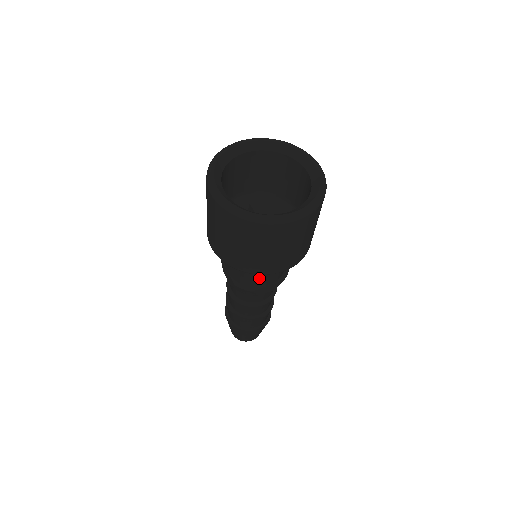
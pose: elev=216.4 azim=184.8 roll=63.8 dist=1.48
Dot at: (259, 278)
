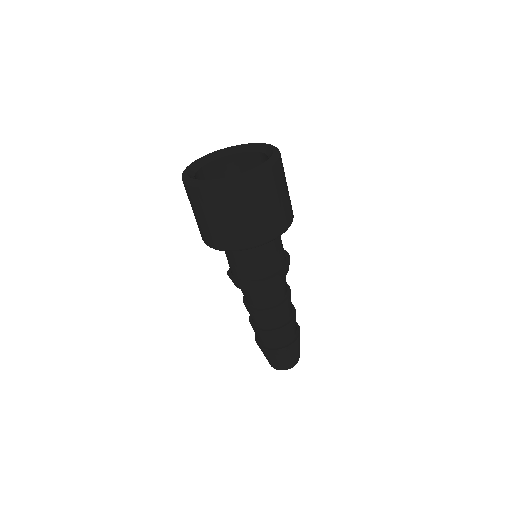
Dot at: (235, 266)
